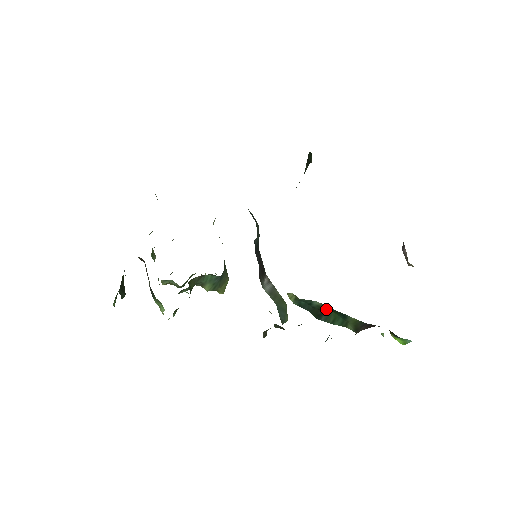
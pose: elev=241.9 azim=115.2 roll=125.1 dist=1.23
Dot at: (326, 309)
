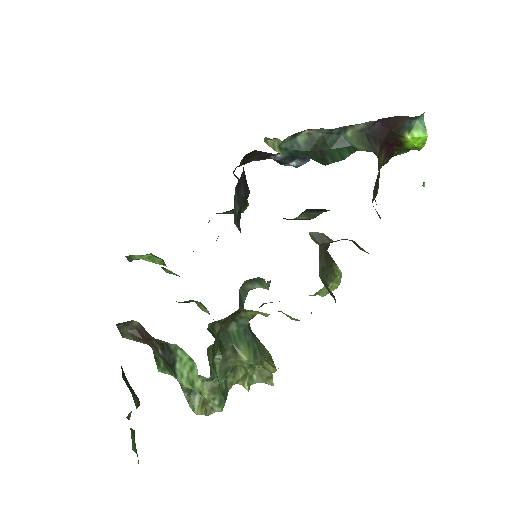
Dot at: (316, 141)
